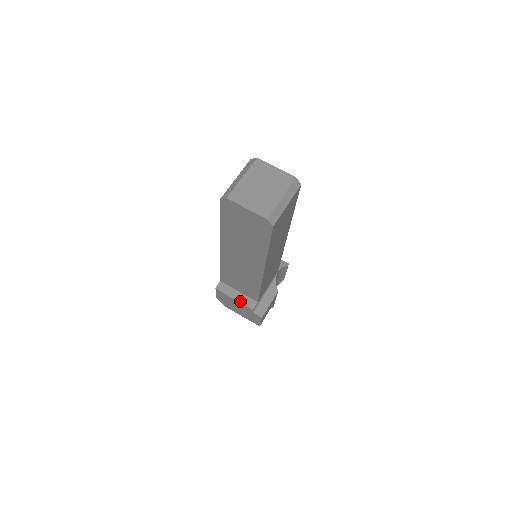
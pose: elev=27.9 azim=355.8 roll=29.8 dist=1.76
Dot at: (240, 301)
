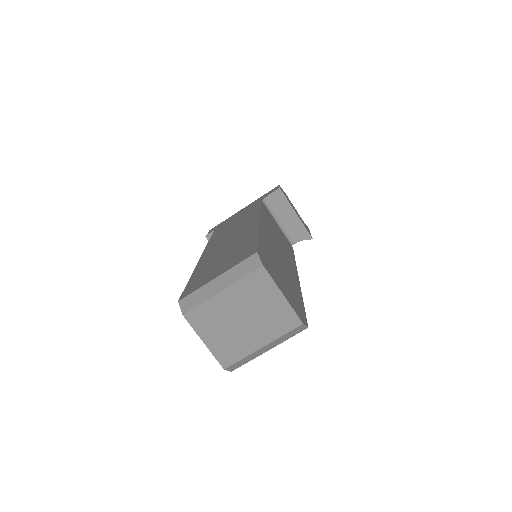
Dot at: occluded
